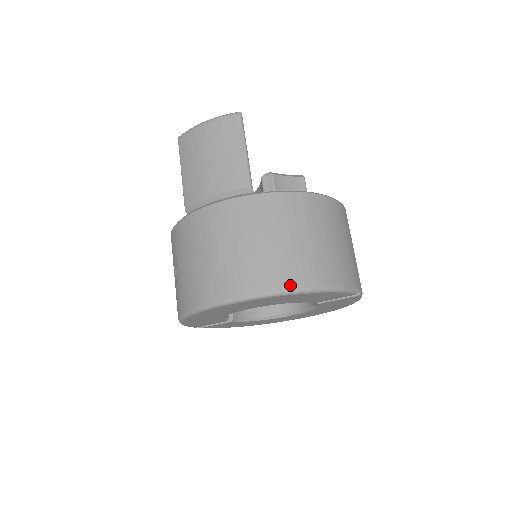
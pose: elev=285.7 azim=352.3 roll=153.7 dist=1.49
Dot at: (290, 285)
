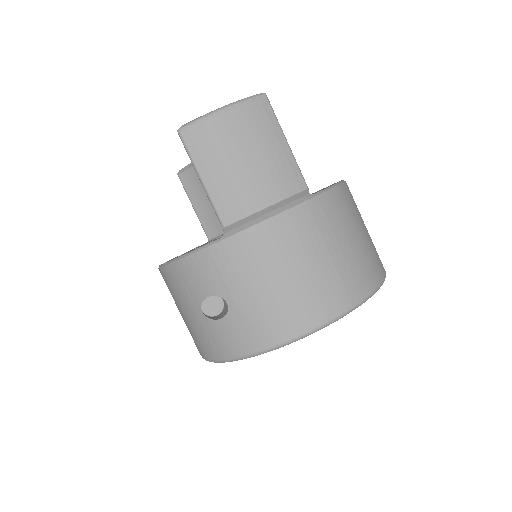
Dot at: (372, 286)
